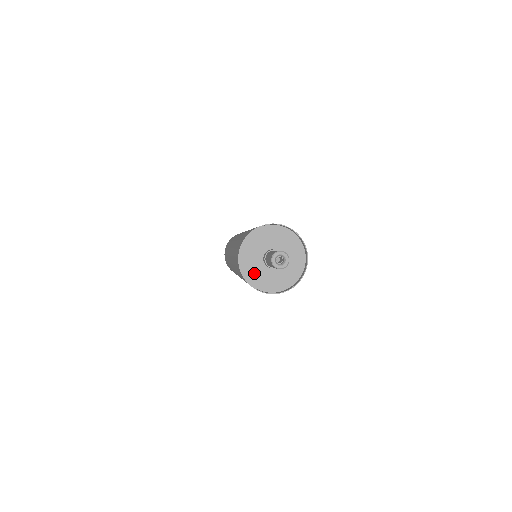
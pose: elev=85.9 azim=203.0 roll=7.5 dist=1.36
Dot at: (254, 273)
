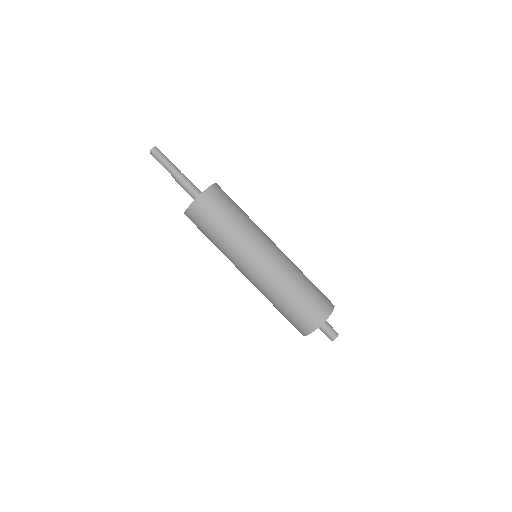
Dot at: occluded
